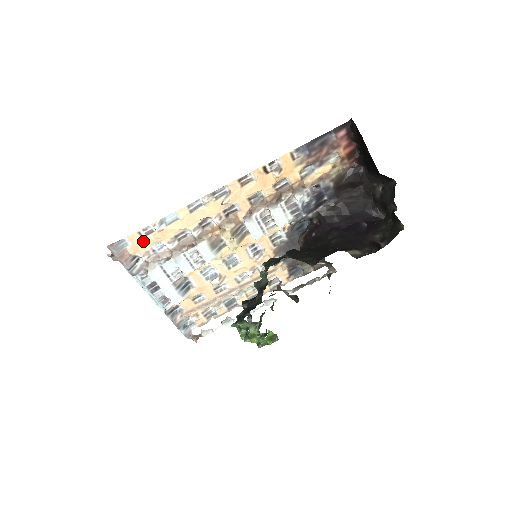
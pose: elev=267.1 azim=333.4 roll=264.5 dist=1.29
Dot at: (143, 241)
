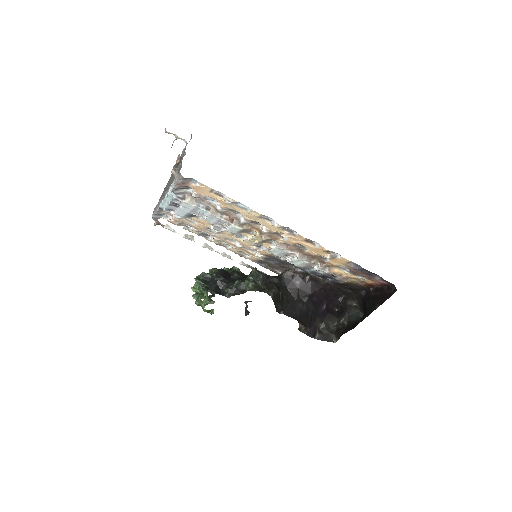
Dot at: (208, 192)
